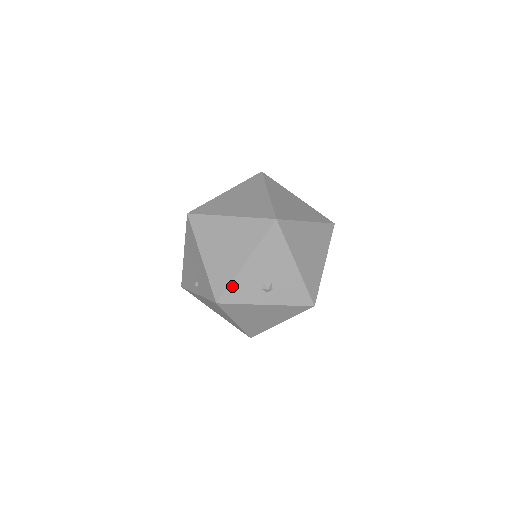
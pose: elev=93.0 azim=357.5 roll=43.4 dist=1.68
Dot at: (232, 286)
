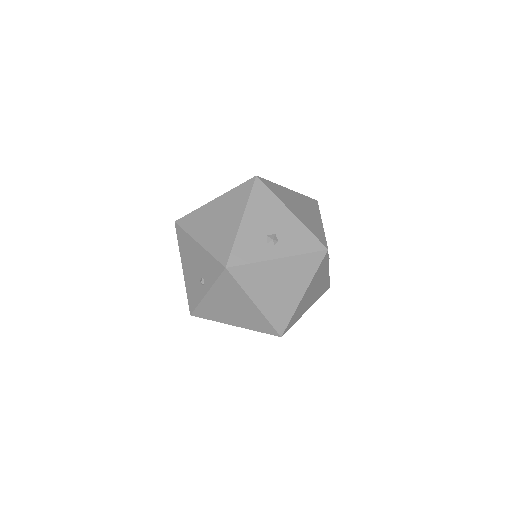
Dot at: (236, 246)
